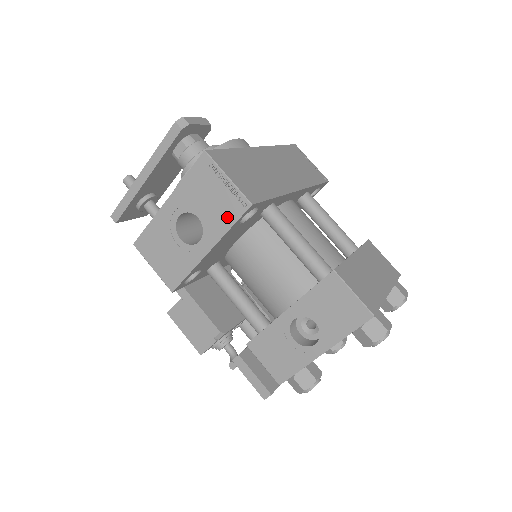
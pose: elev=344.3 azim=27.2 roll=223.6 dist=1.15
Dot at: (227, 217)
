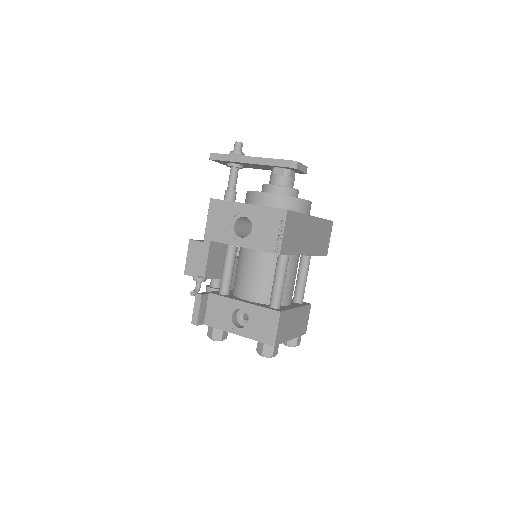
Dot at: (264, 245)
